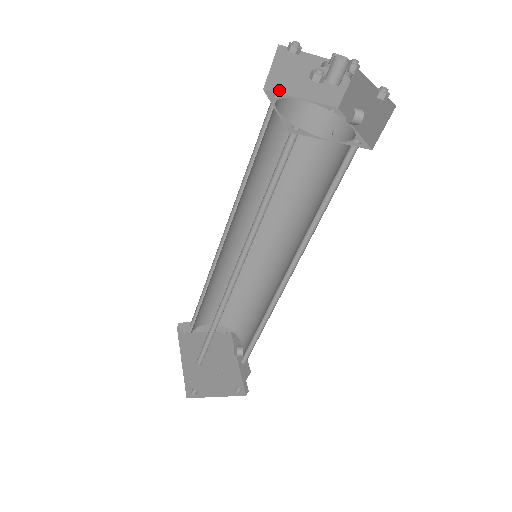
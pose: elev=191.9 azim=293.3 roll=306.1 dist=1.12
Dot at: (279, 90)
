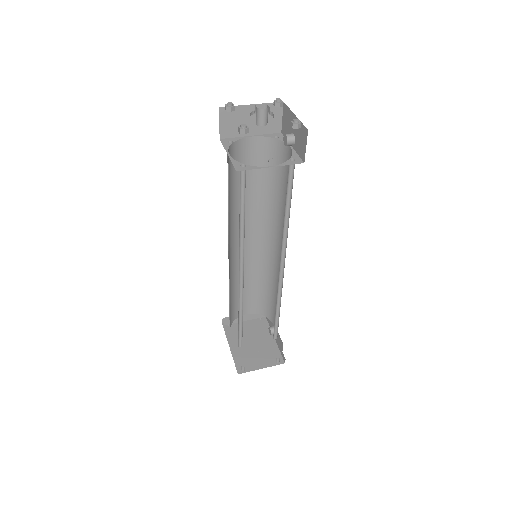
Dot at: (231, 136)
